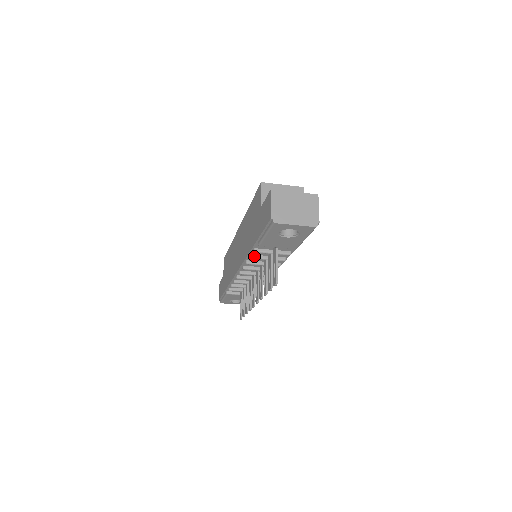
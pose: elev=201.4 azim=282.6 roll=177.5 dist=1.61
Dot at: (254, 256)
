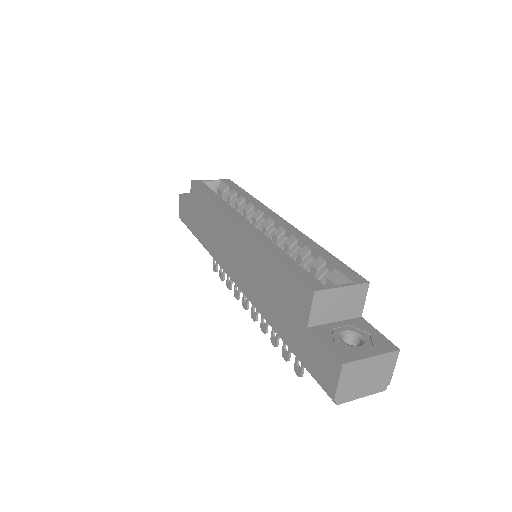
Dot at: occluded
